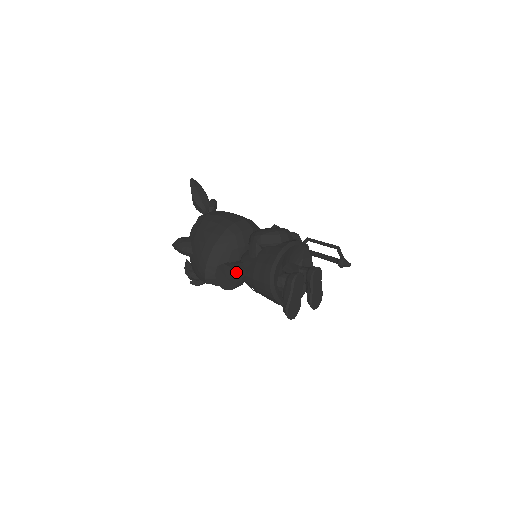
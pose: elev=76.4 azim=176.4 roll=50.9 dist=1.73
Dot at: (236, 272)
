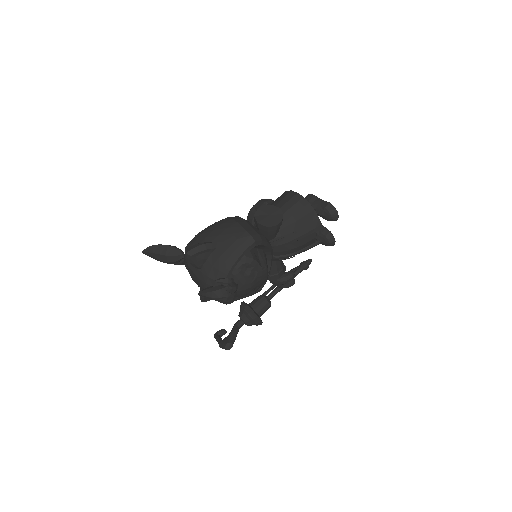
Dot at: (273, 207)
